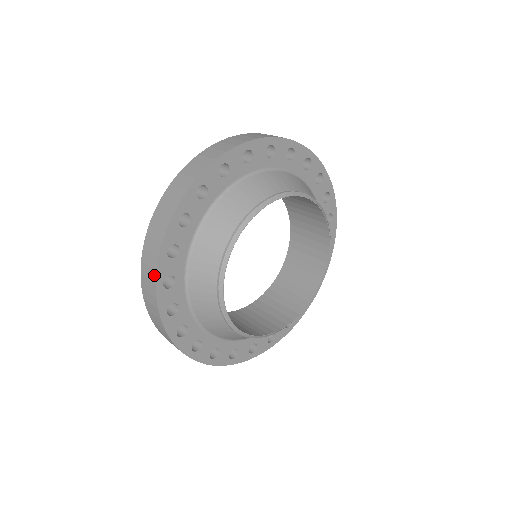
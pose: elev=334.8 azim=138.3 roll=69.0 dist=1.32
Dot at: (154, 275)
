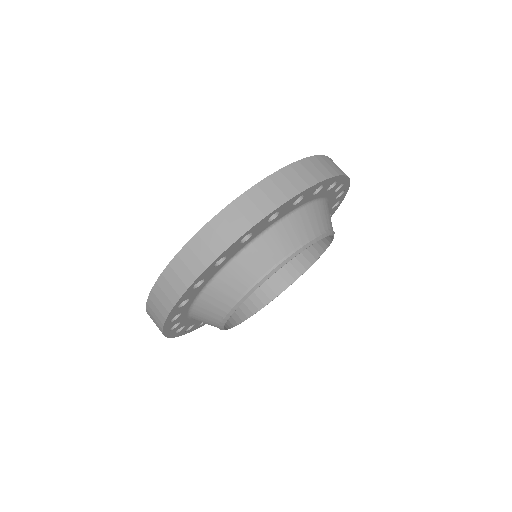
Dot at: (163, 319)
